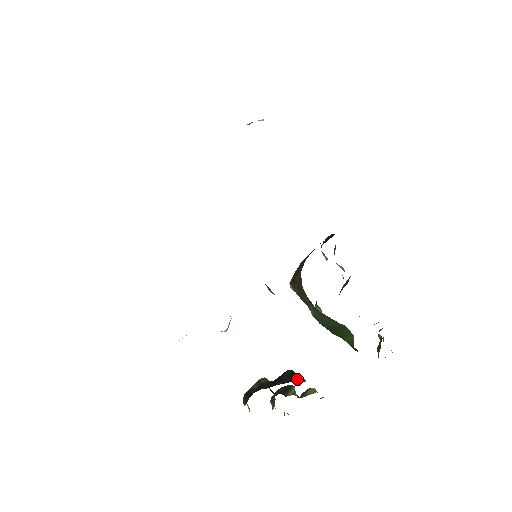
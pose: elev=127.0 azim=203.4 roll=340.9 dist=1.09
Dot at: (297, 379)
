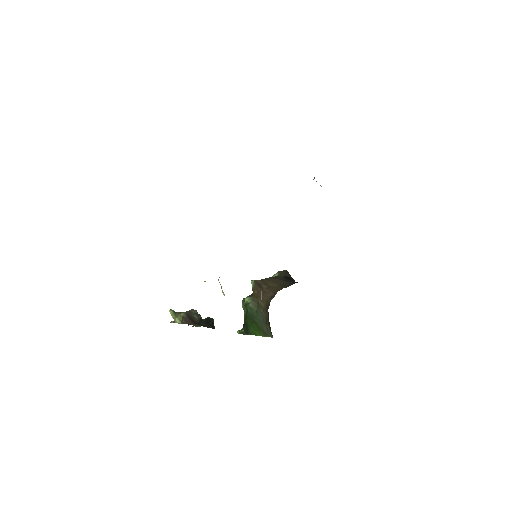
Dot at: (214, 327)
